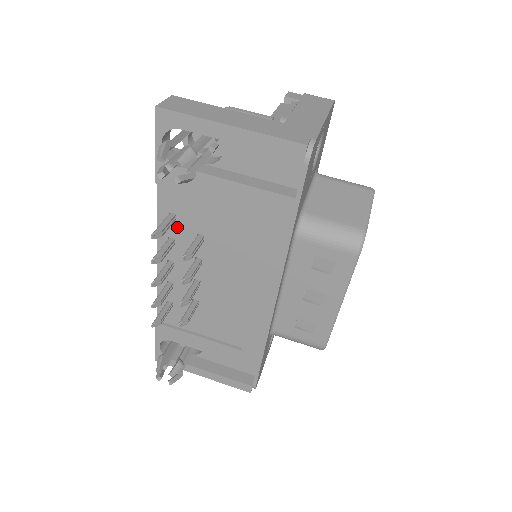
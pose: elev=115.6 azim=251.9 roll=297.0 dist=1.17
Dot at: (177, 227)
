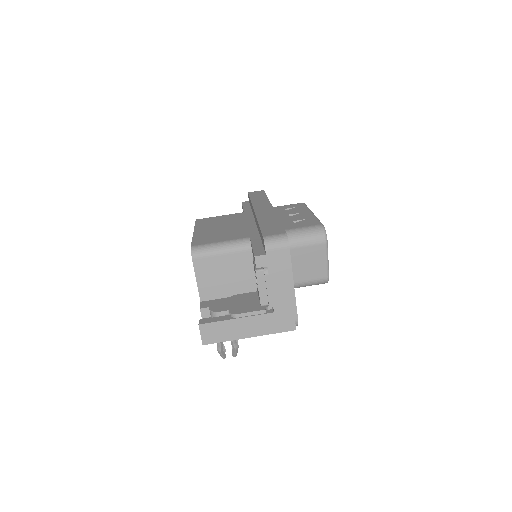
Dot at: occluded
